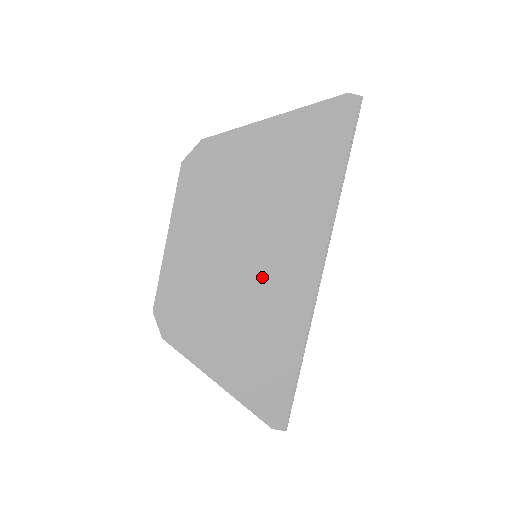
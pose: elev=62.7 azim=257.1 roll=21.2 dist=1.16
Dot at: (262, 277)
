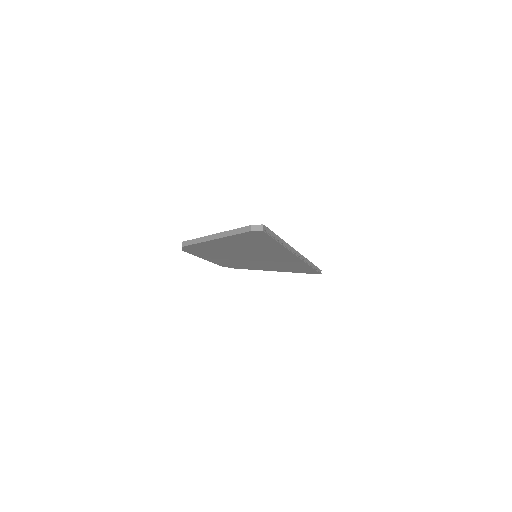
Dot at: (266, 260)
